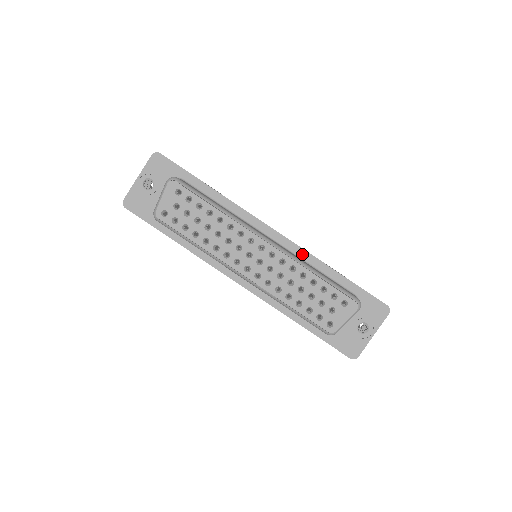
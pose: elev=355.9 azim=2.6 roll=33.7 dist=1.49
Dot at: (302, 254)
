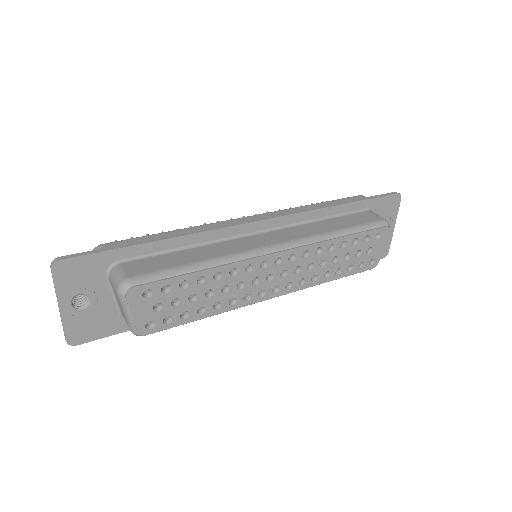
Dot at: (303, 218)
